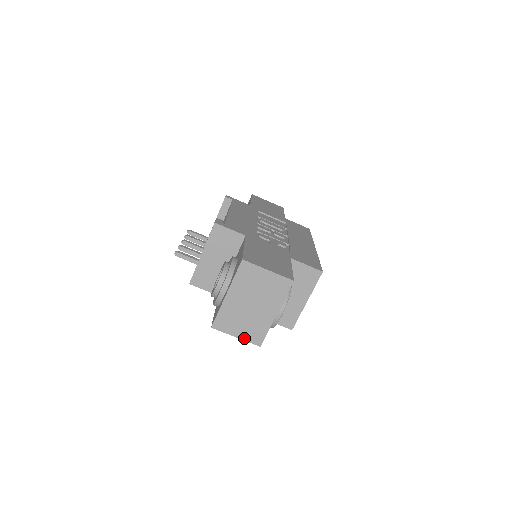
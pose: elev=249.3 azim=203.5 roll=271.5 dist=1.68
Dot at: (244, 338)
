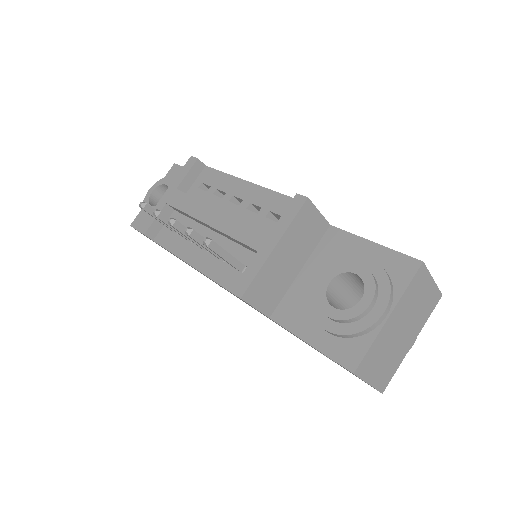
Dot at: (375, 384)
